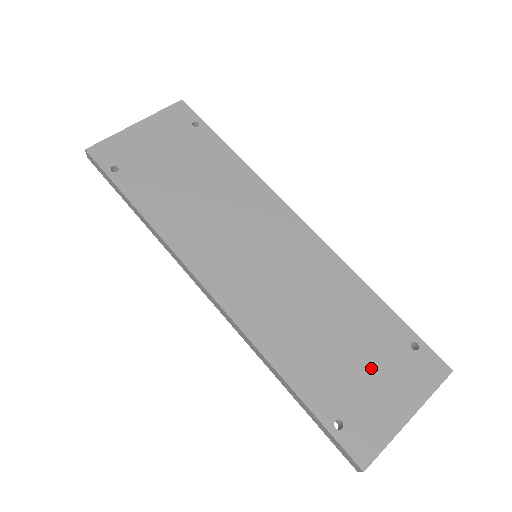
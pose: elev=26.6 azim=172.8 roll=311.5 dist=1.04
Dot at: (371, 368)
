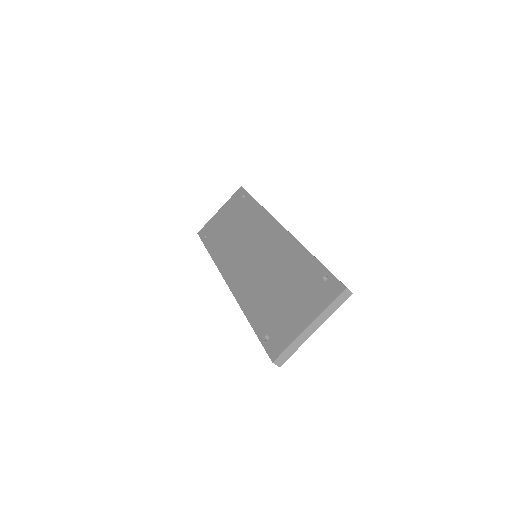
Dot at: (294, 300)
